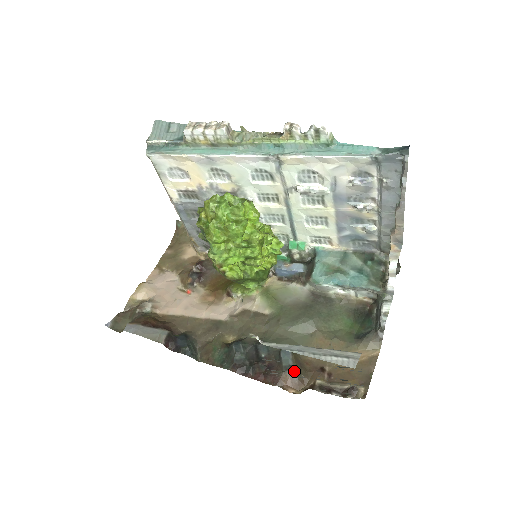
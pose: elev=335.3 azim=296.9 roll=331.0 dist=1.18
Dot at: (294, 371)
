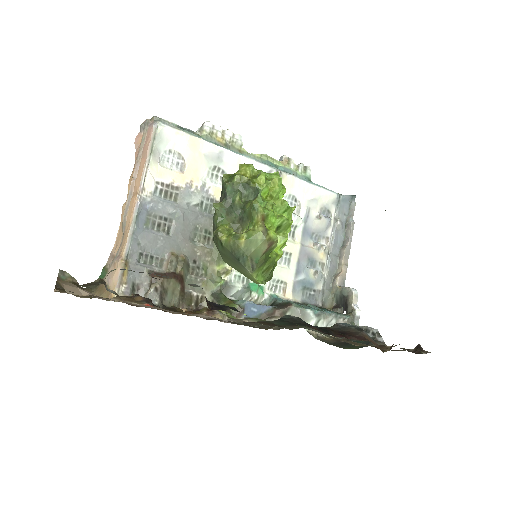
Dot at: occluded
